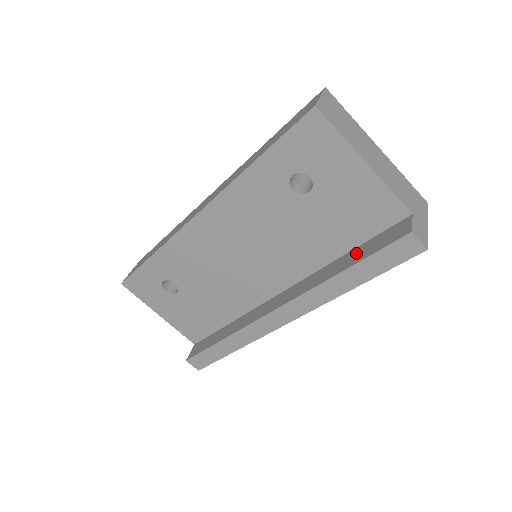
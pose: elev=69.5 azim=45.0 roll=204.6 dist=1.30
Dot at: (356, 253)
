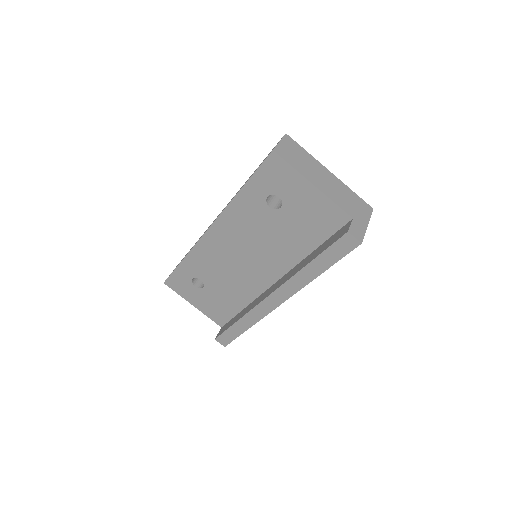
Dot at: (319, 249)
